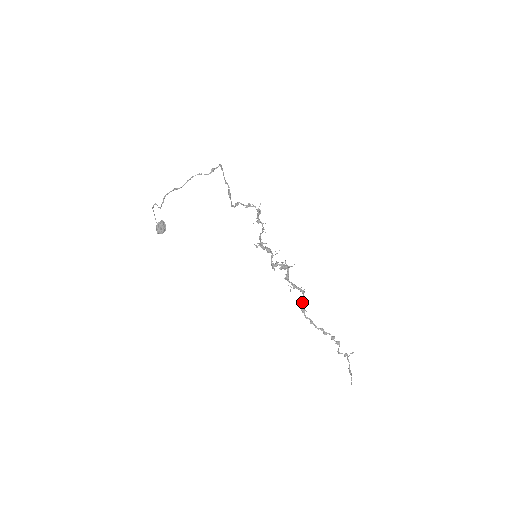
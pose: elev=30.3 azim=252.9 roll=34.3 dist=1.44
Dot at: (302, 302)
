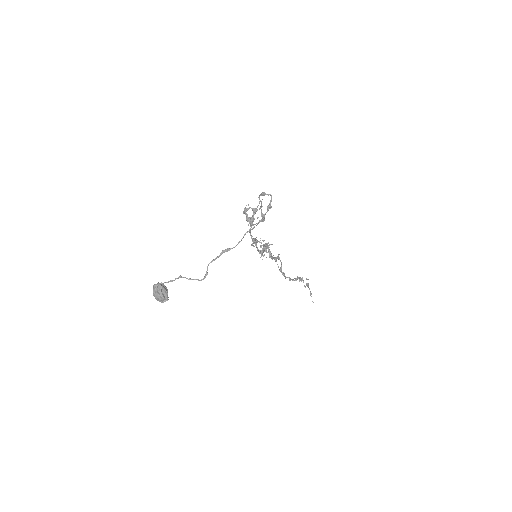
Dot at: occluded
